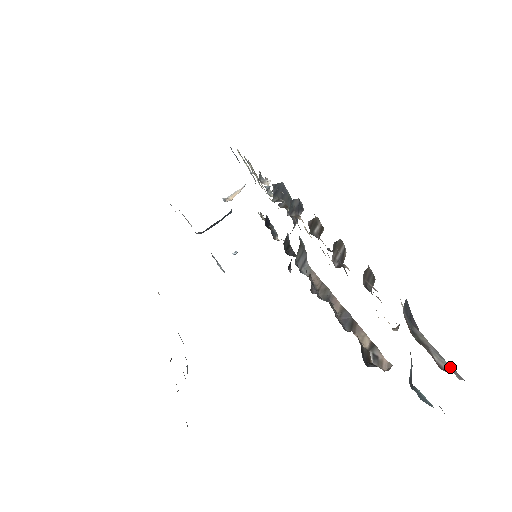
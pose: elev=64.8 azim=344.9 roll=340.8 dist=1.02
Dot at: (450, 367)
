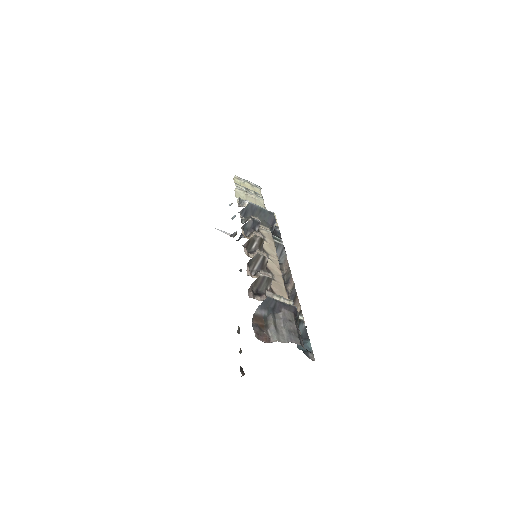
Dot at: (275, 339)
